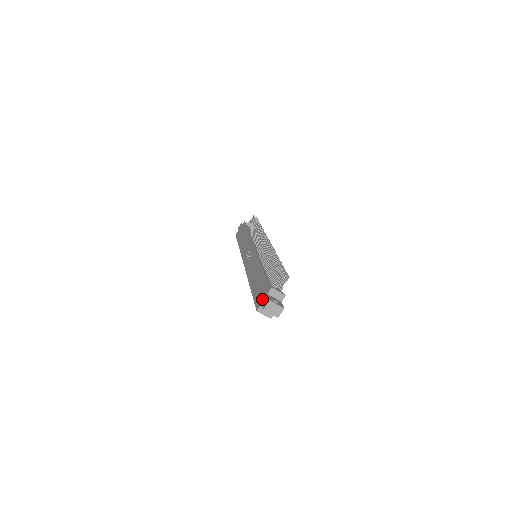
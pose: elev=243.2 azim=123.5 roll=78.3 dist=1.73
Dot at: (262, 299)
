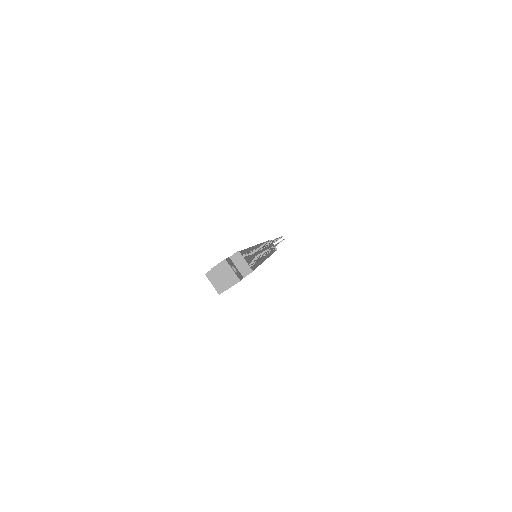
Dot at: occluded
